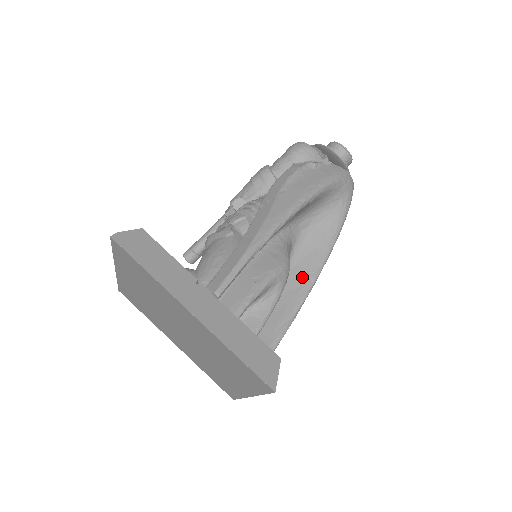
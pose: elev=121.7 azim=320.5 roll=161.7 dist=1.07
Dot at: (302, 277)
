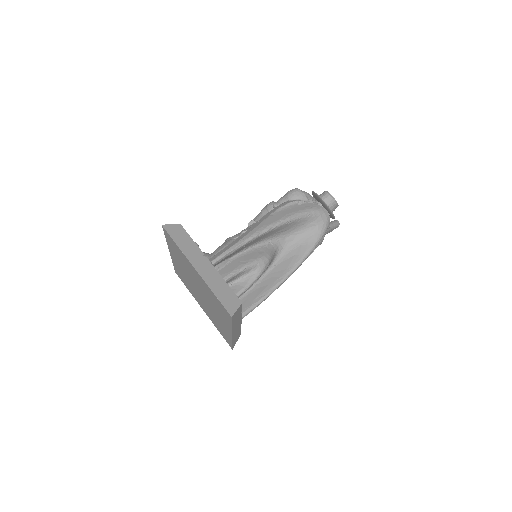
Dot at: (281, 271)
